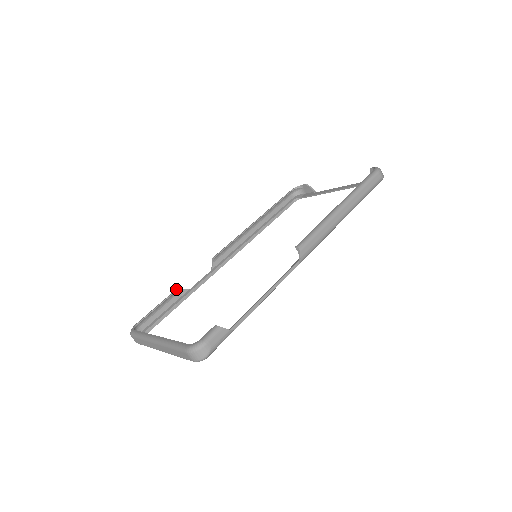
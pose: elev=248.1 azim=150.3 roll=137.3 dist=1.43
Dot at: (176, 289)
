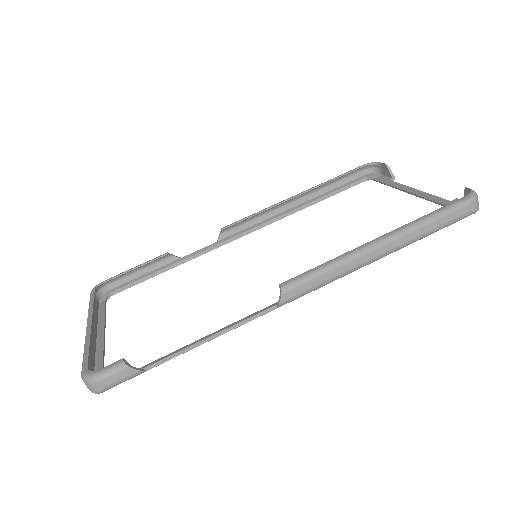
Dot at: (162, 255)
